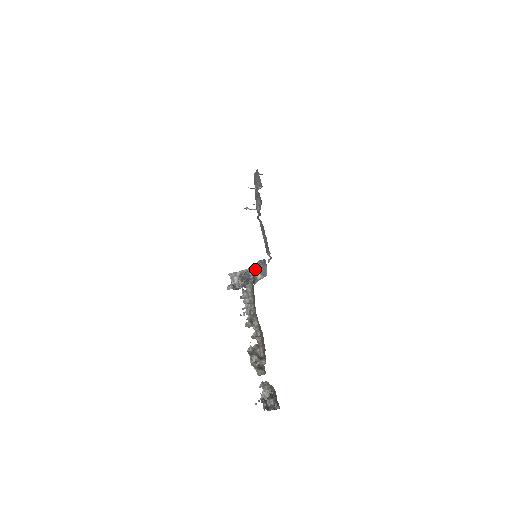
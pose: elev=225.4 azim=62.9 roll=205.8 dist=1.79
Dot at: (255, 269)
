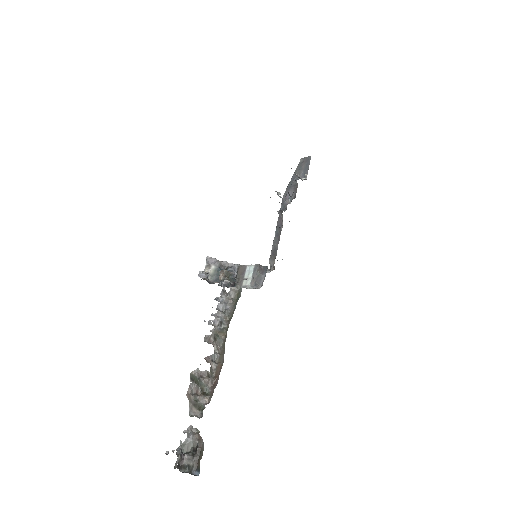
Dot at: (245, 271)
